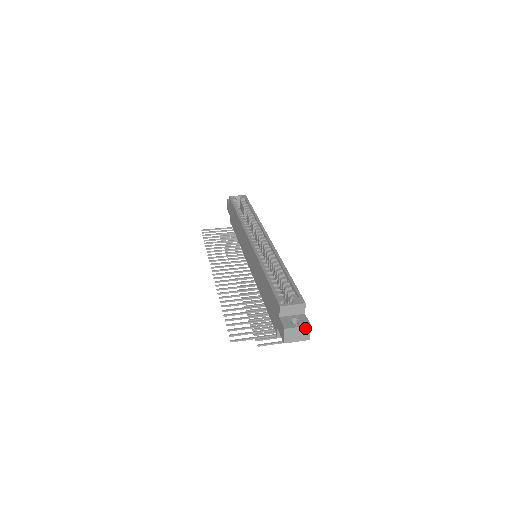
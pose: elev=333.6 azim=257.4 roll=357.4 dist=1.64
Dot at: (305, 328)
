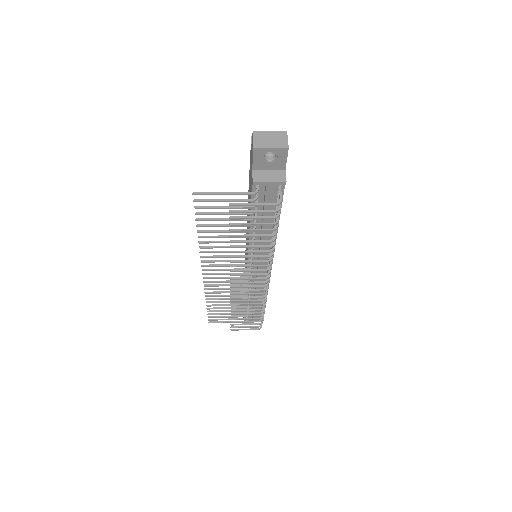
Dot at: (280, 134)
